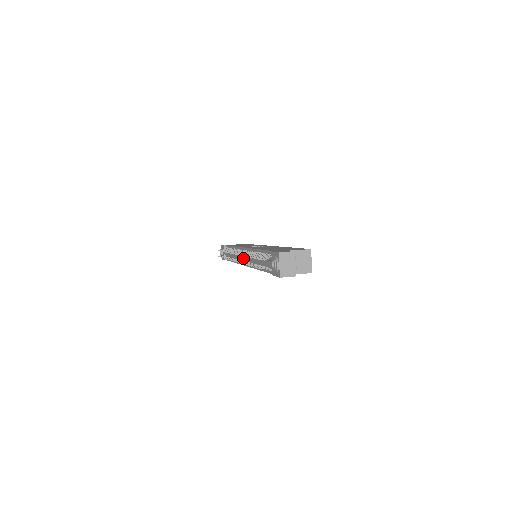
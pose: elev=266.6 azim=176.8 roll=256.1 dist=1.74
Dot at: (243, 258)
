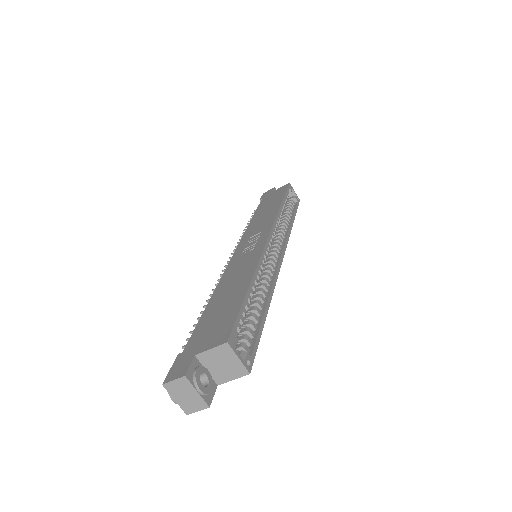
Dot at: occluded
